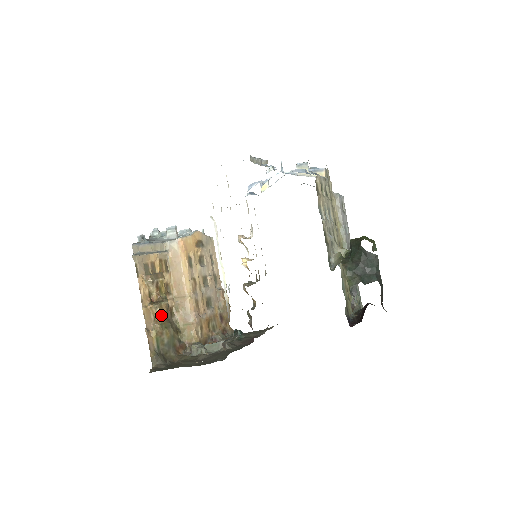
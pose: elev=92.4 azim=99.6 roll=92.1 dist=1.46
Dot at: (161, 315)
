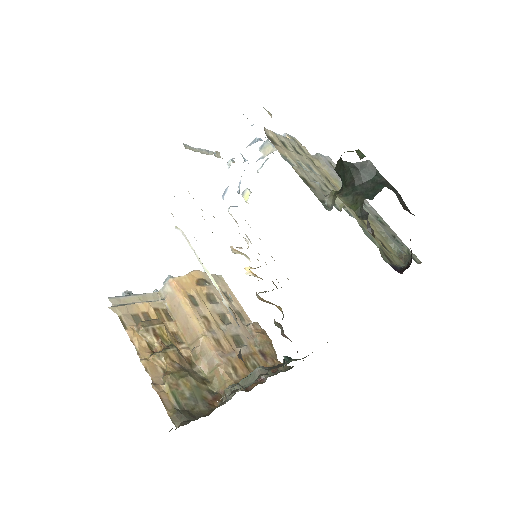
Dot at: (170, 364)
